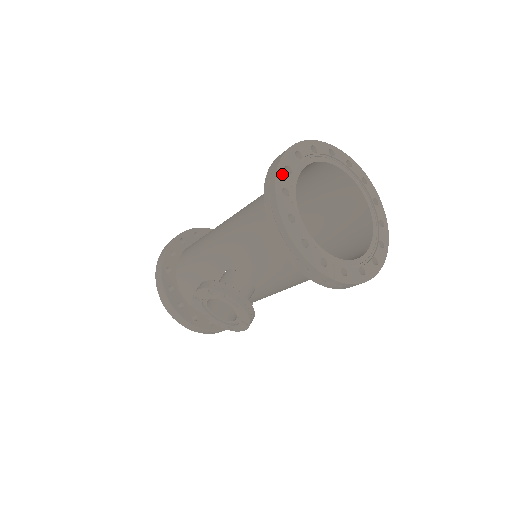
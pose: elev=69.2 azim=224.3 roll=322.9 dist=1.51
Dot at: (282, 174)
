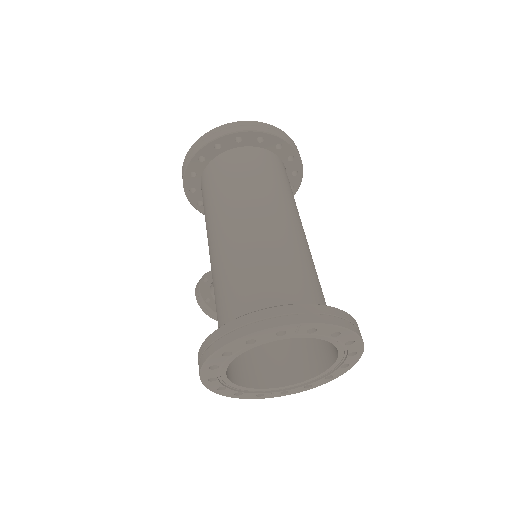
Dot at: (206, 372)
